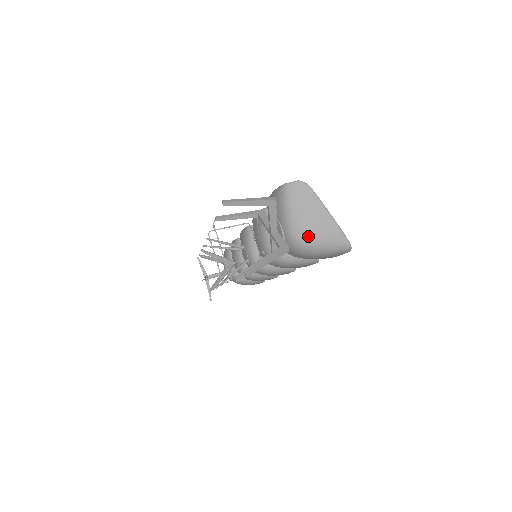
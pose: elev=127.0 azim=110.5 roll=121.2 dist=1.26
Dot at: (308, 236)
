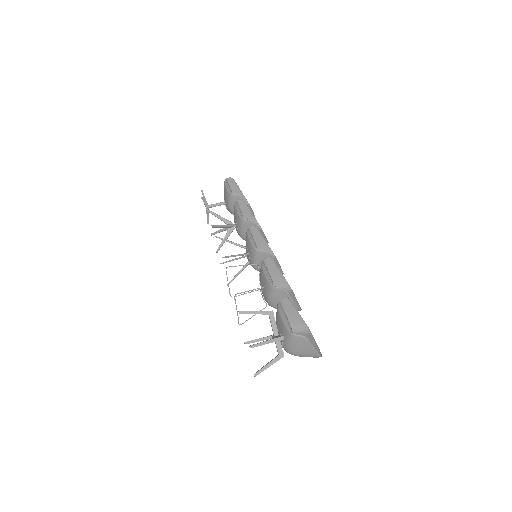
Dot at: (298, 355)
